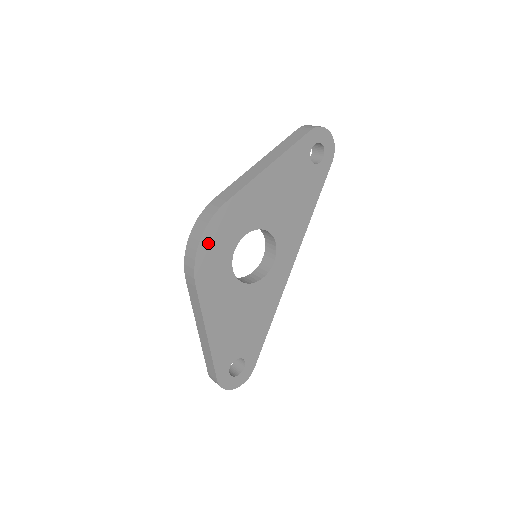
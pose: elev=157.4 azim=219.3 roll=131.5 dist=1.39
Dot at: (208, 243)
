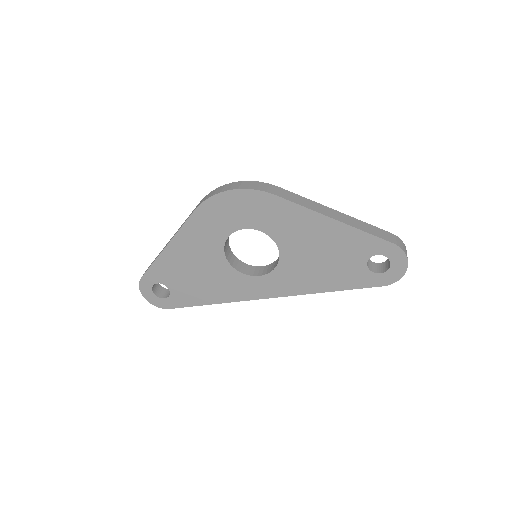
Dot at: (233, 199)
